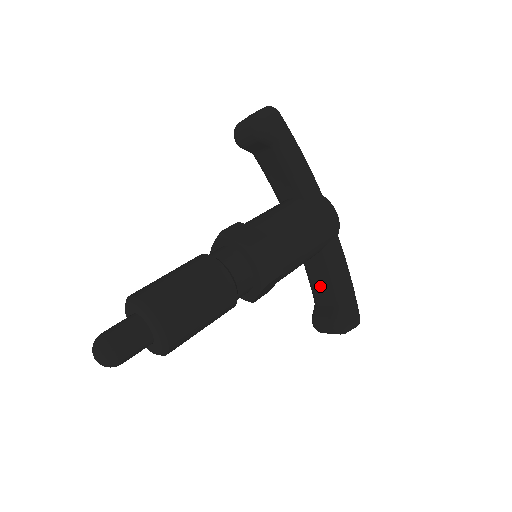
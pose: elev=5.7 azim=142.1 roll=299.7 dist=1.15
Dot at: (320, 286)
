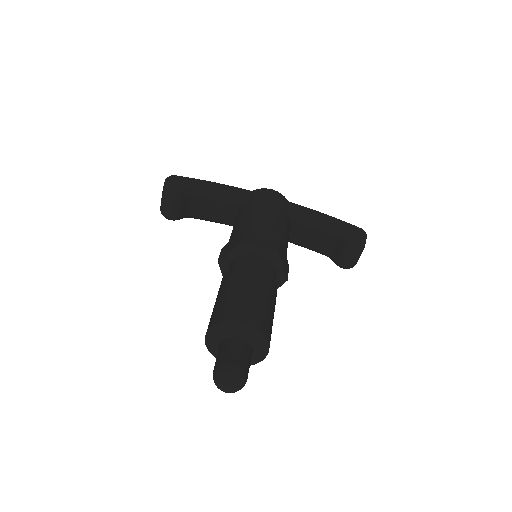
Dot at: (317, 240)
